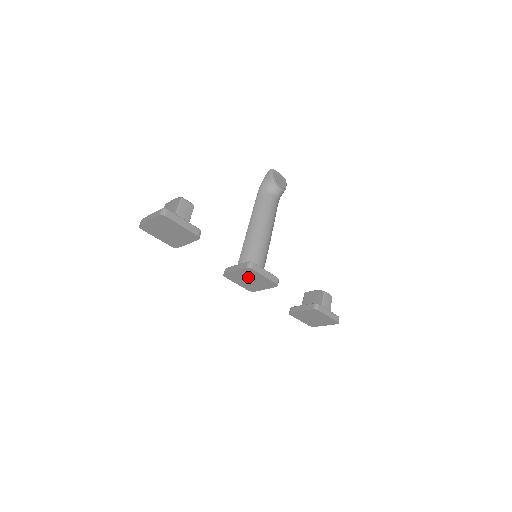
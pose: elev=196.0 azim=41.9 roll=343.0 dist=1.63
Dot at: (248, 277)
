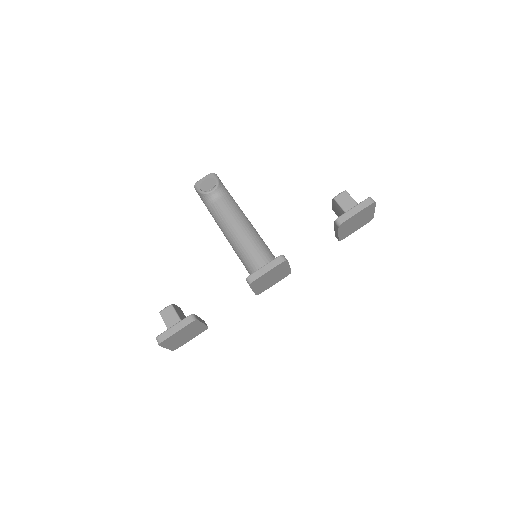
Dot at: (265, 281)
